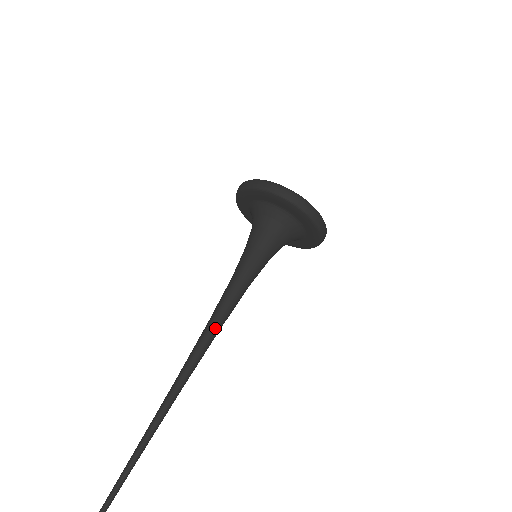
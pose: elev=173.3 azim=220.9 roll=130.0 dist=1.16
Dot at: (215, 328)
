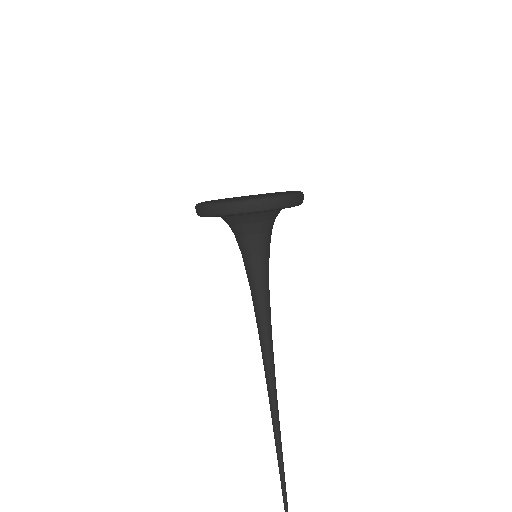
Dot at: occluded
